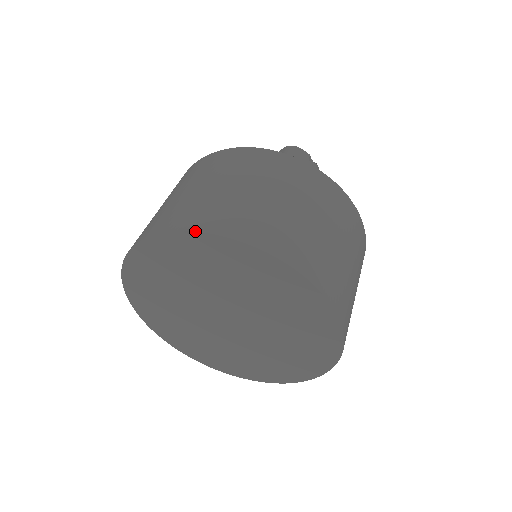
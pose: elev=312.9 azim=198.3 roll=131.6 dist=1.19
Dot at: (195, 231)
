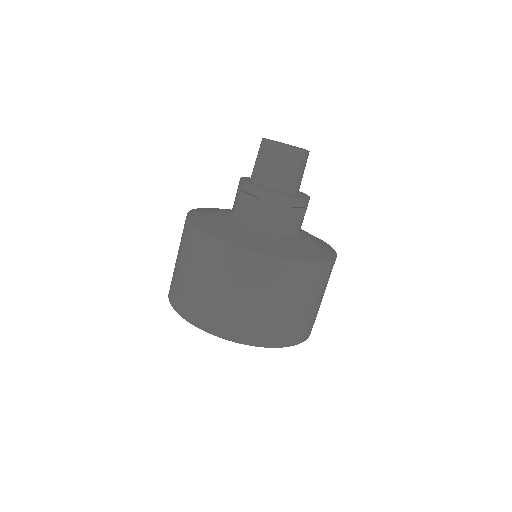
Dot at: occluded
